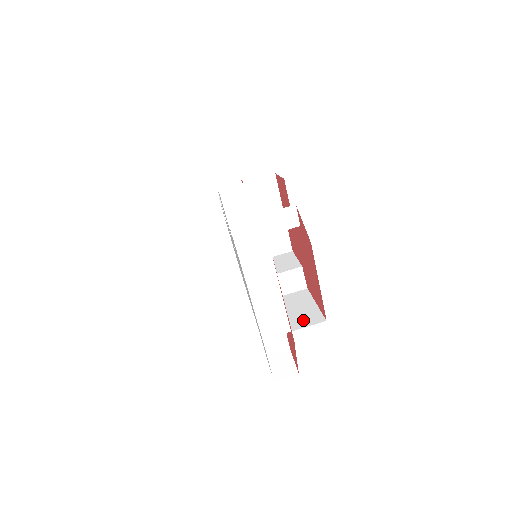
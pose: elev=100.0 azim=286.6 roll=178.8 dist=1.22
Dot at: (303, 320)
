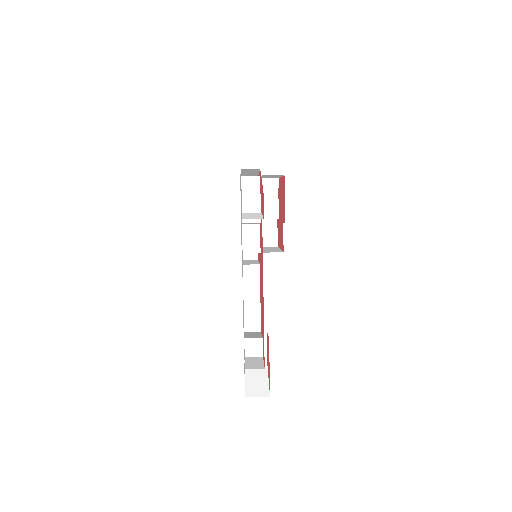
Dot at: occluded
